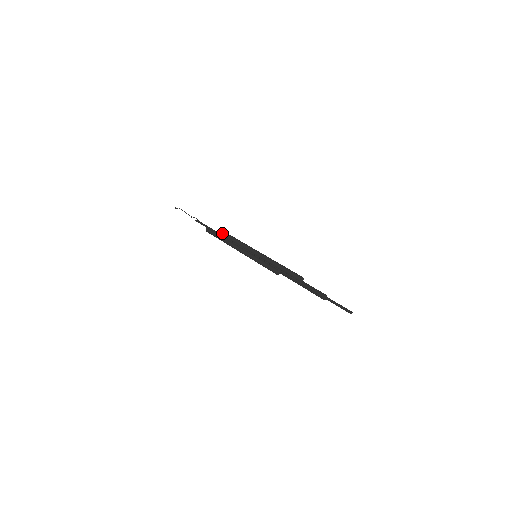
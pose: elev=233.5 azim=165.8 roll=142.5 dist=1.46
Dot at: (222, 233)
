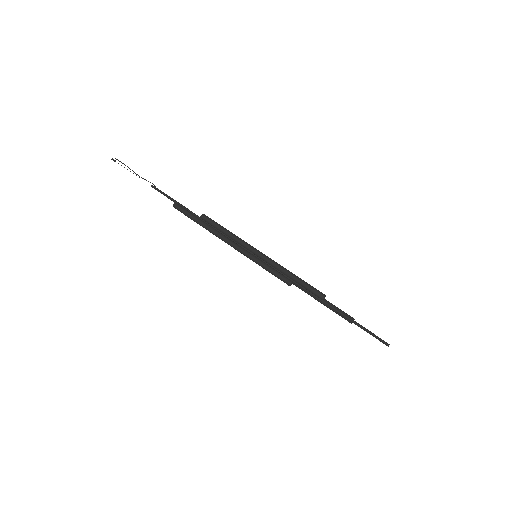
Dot at: (202, 216)
